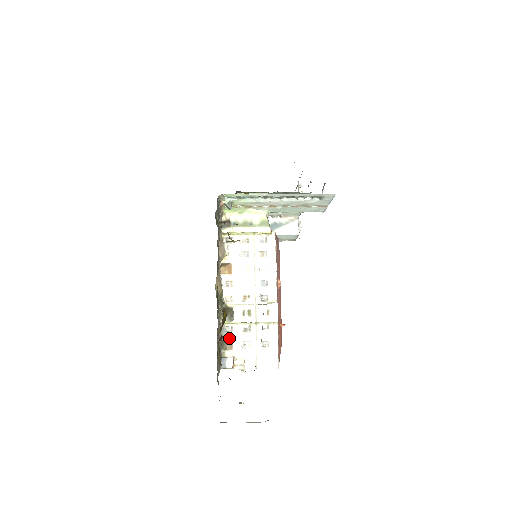
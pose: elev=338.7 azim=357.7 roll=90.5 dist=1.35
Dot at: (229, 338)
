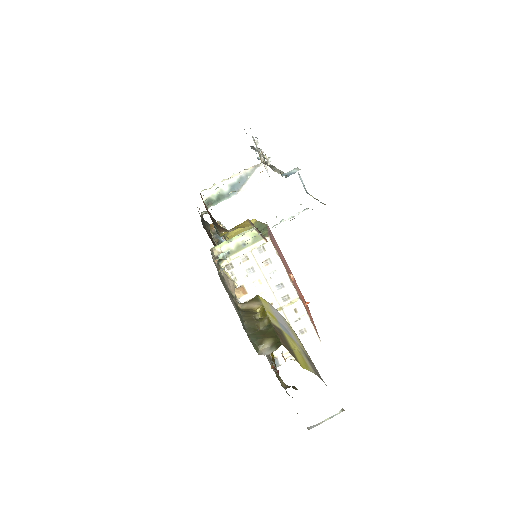
Dot at: occluded
